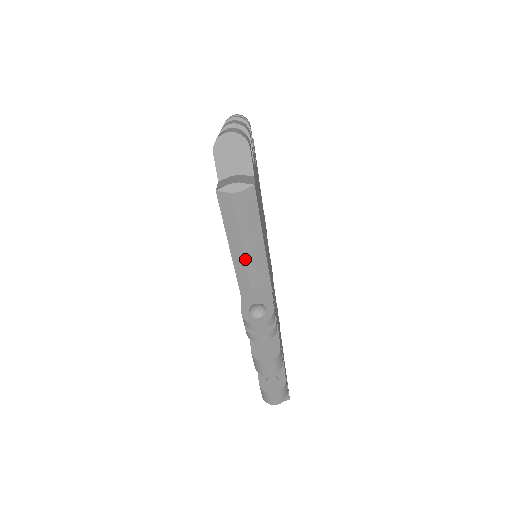
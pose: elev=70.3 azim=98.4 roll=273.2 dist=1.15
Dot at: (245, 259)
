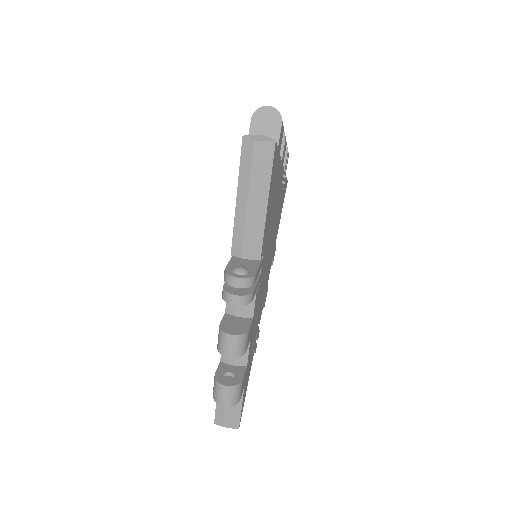
Dot at: (246, 217)
